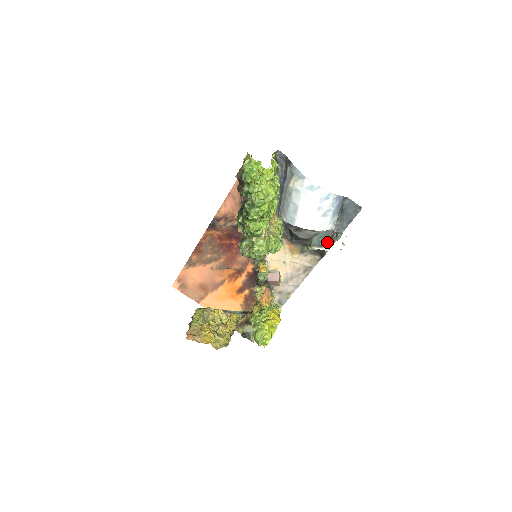
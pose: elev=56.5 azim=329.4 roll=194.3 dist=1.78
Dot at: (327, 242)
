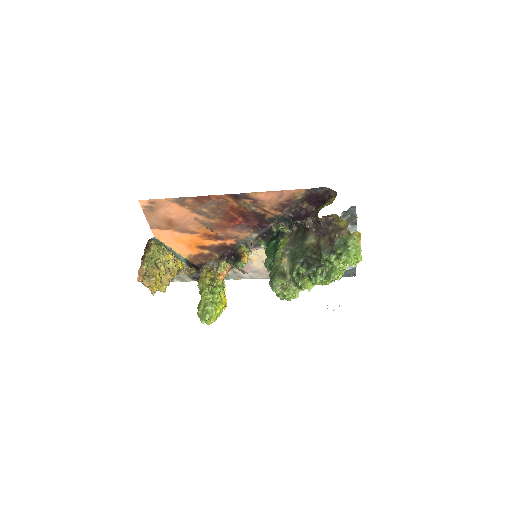
Dot at: occluded
